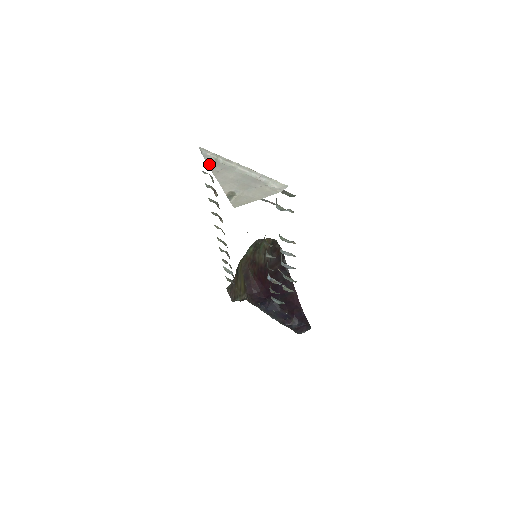
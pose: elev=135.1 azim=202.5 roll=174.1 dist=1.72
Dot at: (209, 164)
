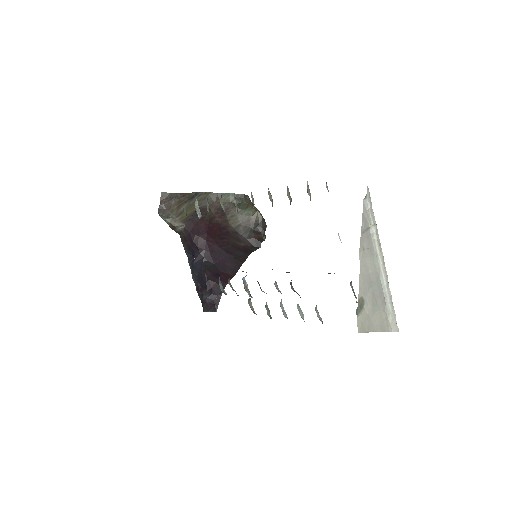
Dot at: (363, 227)
